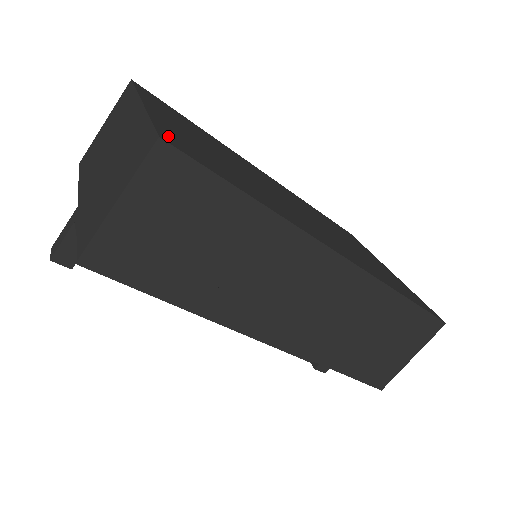
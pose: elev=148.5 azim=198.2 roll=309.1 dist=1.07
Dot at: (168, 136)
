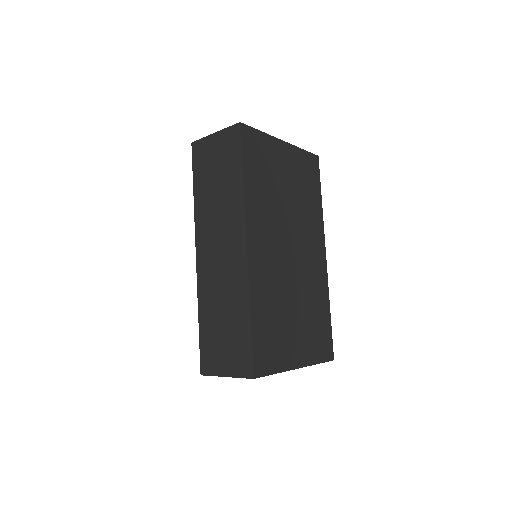
Dot at: (251, 133)
